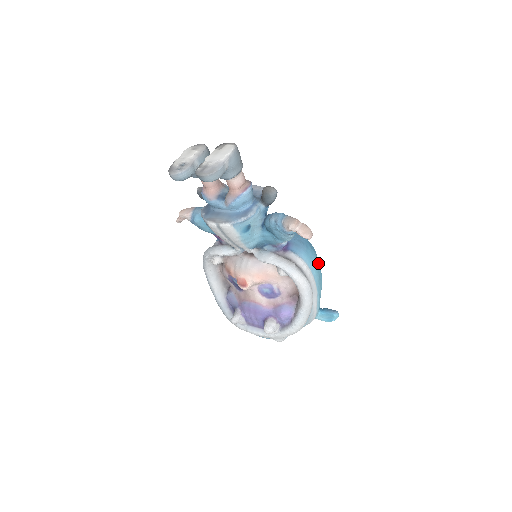
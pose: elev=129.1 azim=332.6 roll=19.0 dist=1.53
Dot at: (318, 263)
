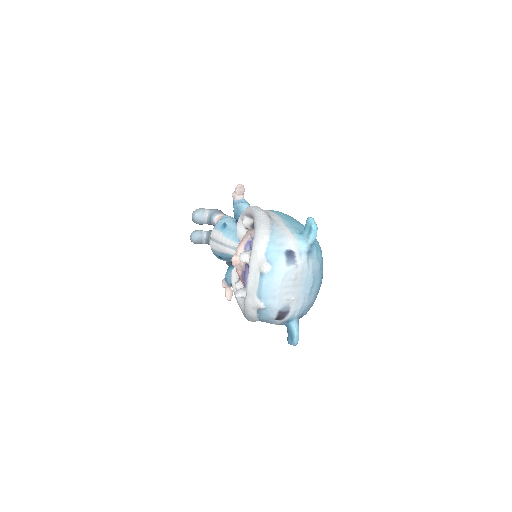
Dot at: (286, 214)
